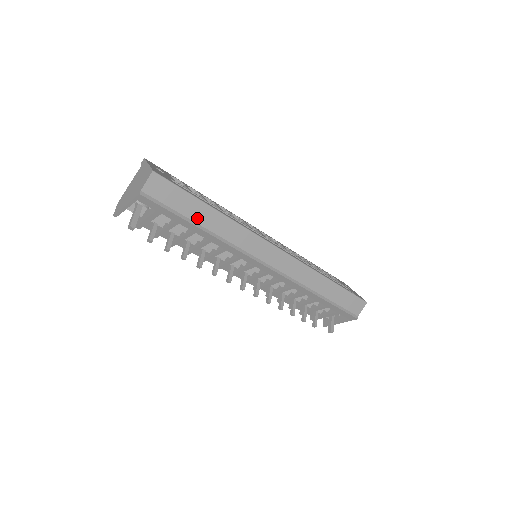
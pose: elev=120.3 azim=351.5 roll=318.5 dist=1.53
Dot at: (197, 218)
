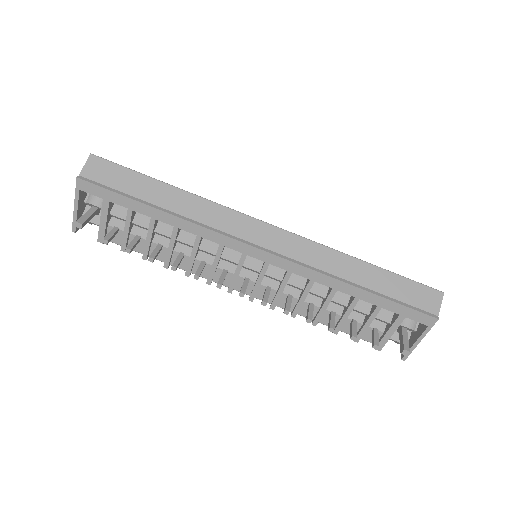
Dot at: (151, 198)
